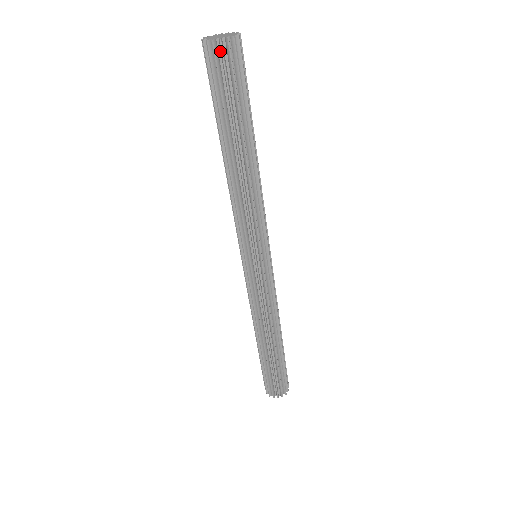
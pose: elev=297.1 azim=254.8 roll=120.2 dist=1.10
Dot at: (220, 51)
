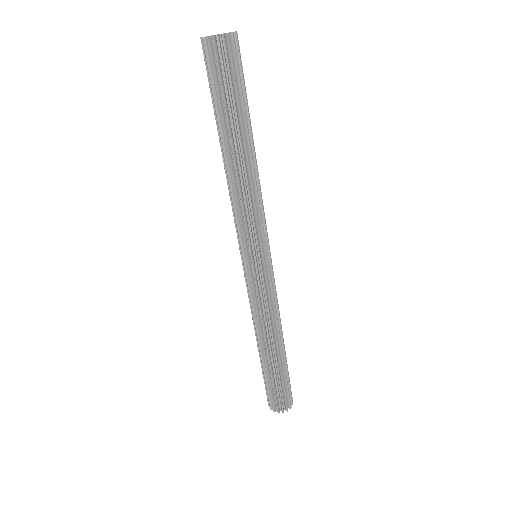
Dot at: (219, 47)
